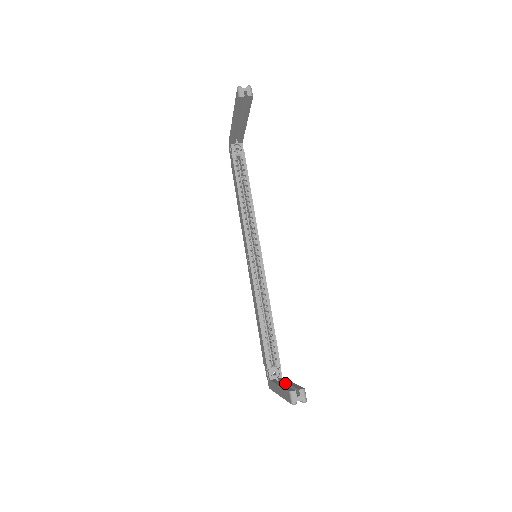
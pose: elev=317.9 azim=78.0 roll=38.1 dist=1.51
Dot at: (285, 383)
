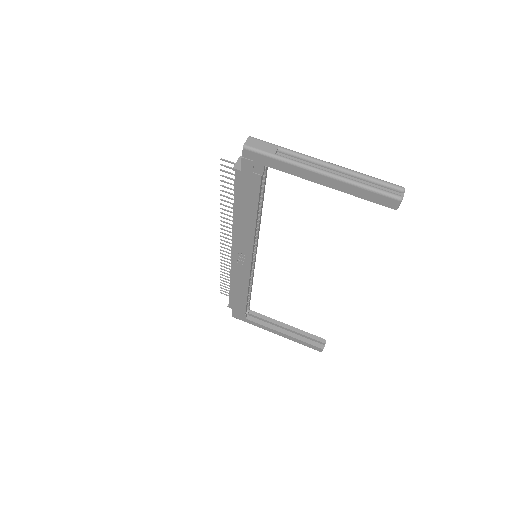
Dot at: (280, 326)
